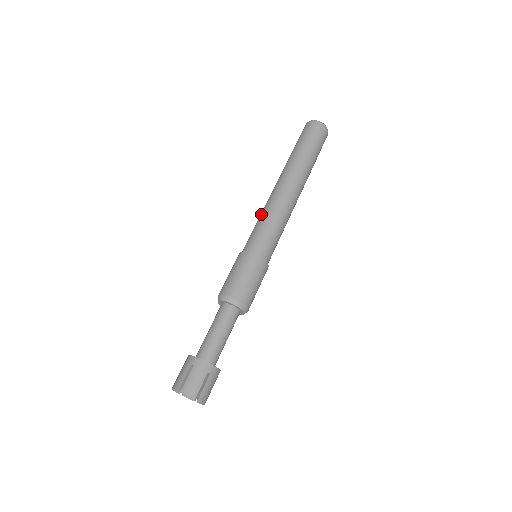
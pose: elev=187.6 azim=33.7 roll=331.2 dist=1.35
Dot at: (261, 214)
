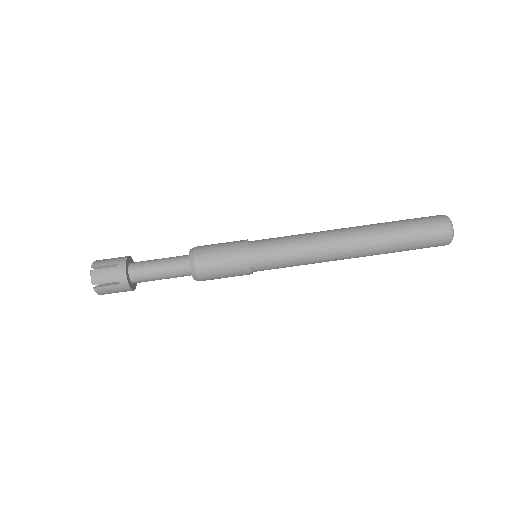
Dot at: occluded
